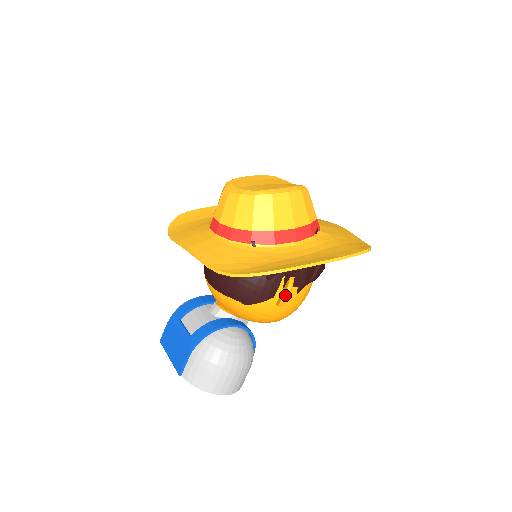
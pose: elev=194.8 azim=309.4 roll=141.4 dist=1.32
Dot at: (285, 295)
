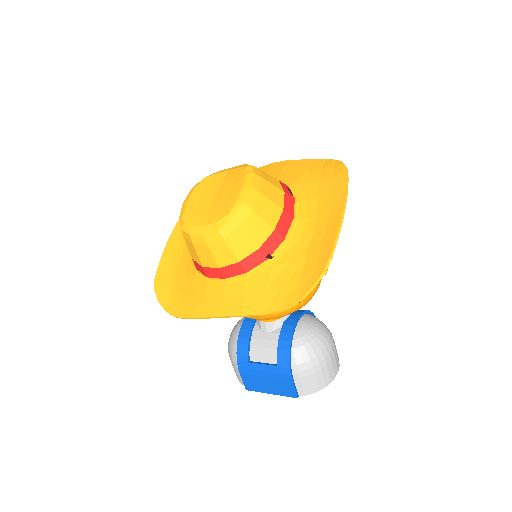
Dot at: occluded
